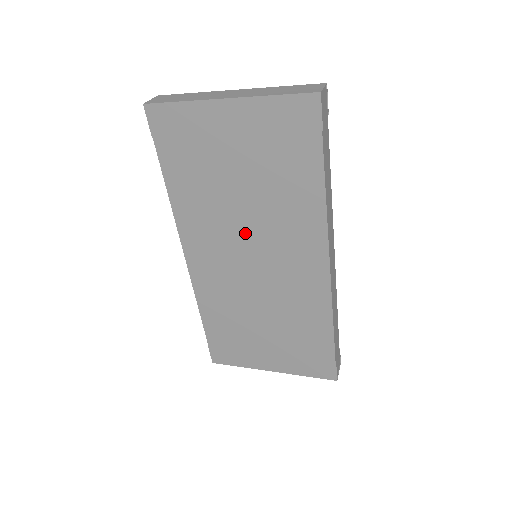
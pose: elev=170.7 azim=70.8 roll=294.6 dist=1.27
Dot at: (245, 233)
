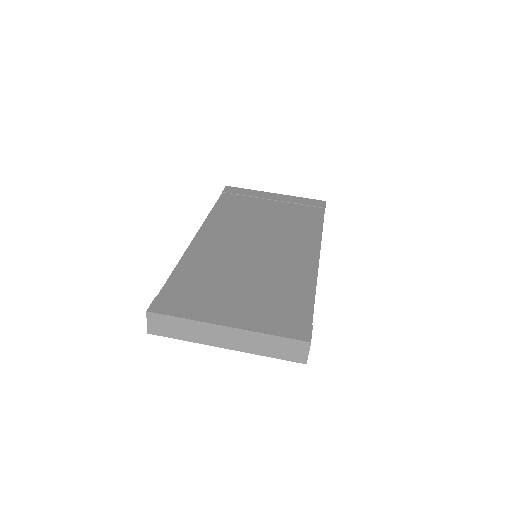
Dot at: occluded
